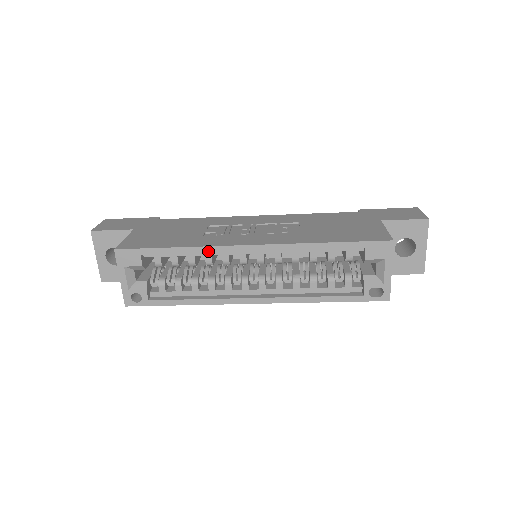
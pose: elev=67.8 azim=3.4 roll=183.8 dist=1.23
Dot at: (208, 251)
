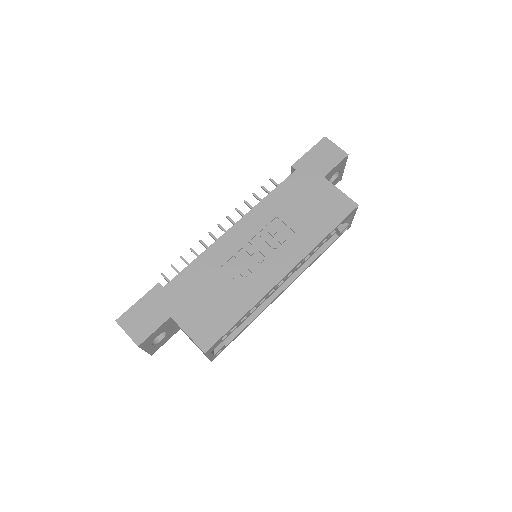
Dot at: (262, 299)
